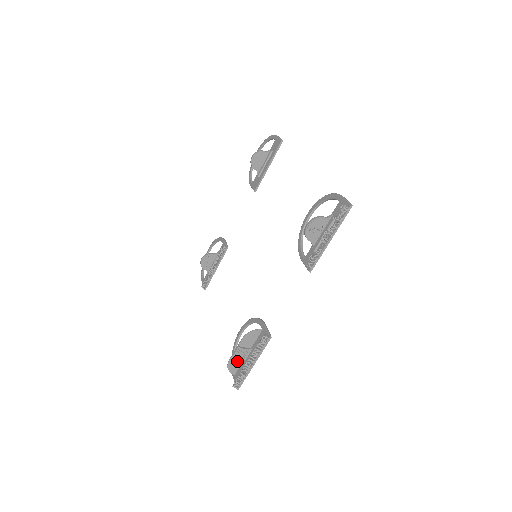
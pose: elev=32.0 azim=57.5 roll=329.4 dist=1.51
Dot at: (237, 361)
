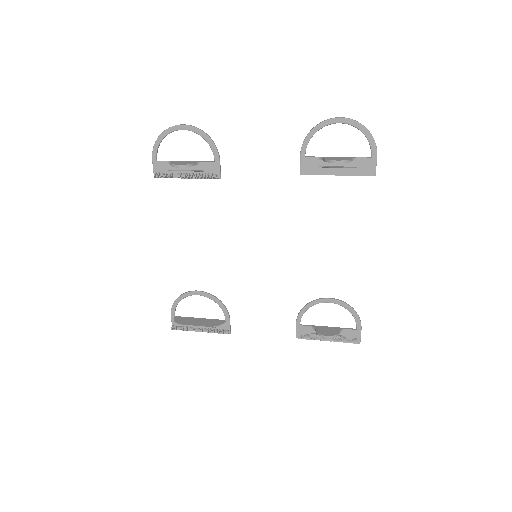
Dot at: (187, 321)
